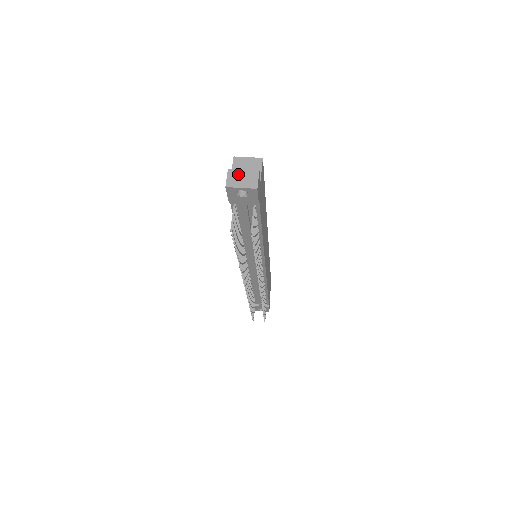
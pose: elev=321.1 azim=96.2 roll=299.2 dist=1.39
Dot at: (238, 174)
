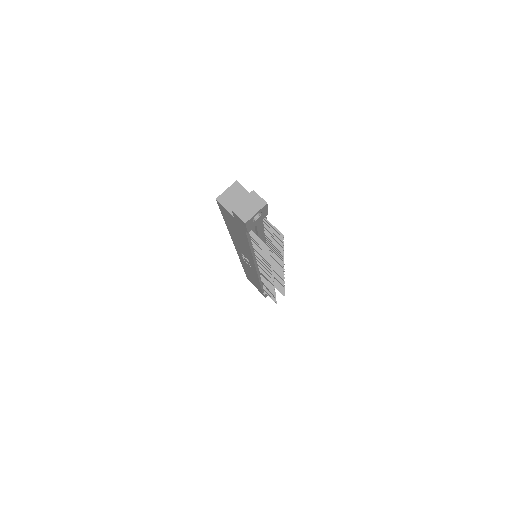
Dot at: (243, 206)
